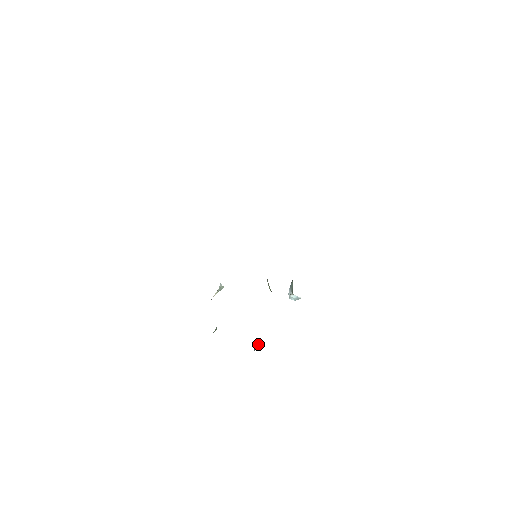
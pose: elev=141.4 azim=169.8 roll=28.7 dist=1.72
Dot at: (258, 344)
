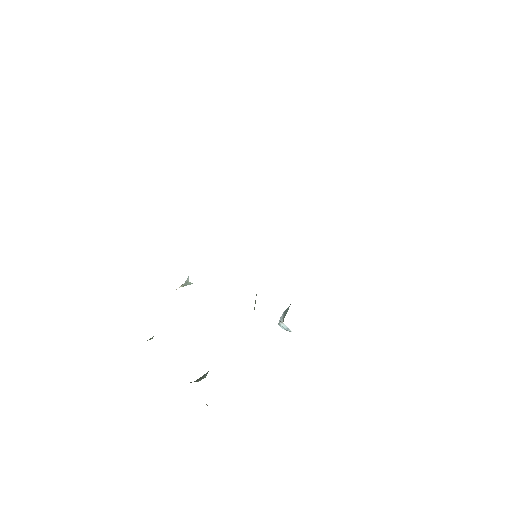
Dot at: (203, 376)
